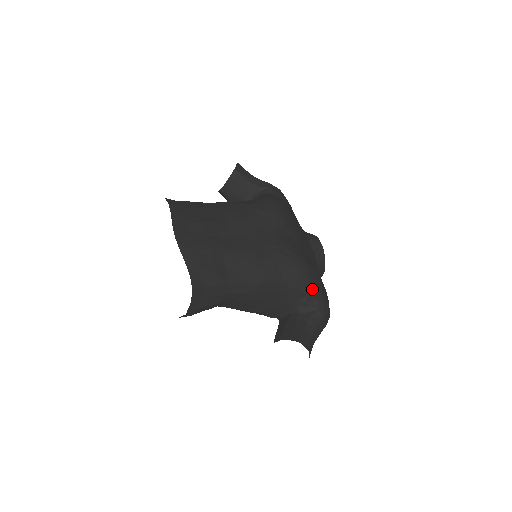
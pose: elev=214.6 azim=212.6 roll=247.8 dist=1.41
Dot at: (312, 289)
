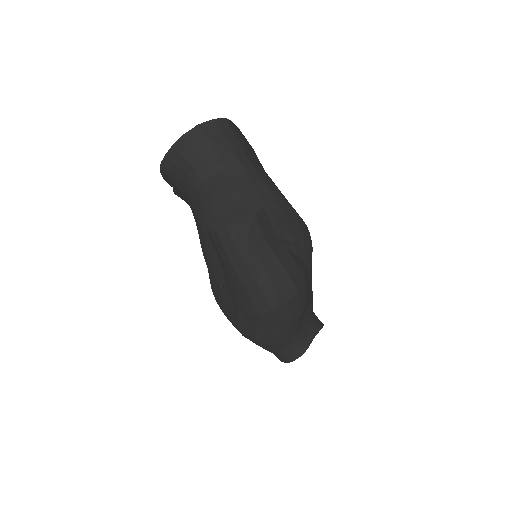
Dot at: (302, 249)
